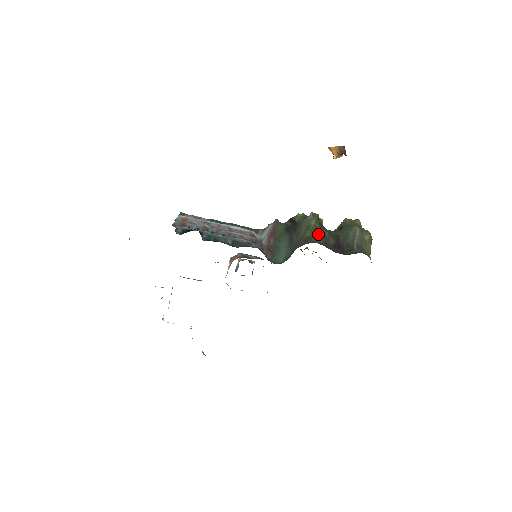
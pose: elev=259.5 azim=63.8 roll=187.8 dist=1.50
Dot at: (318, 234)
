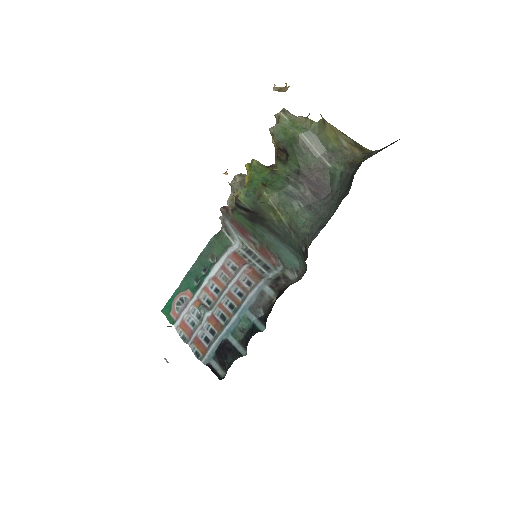
Dot at: (290, 206)
